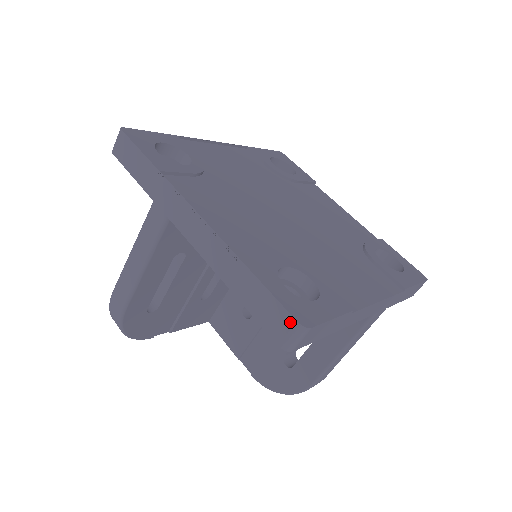
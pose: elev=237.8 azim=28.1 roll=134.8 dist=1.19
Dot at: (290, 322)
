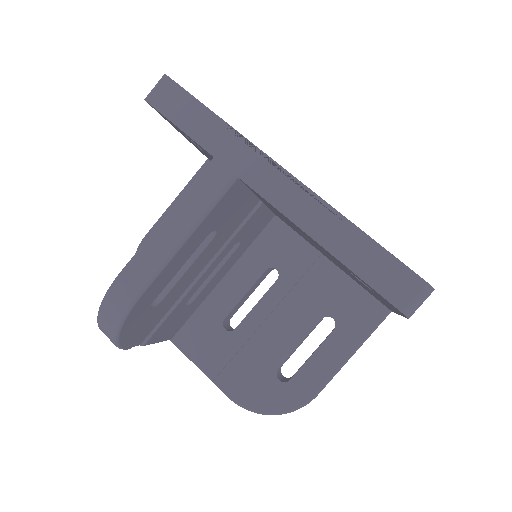
Dot at: (417, 283)
